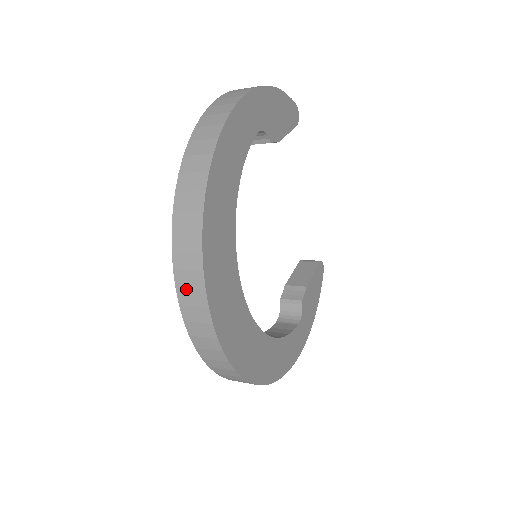
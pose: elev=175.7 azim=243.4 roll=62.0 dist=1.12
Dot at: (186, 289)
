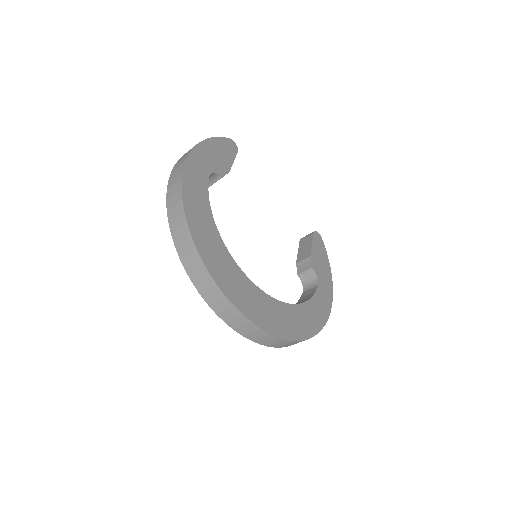
Dot at: (214, 302)
